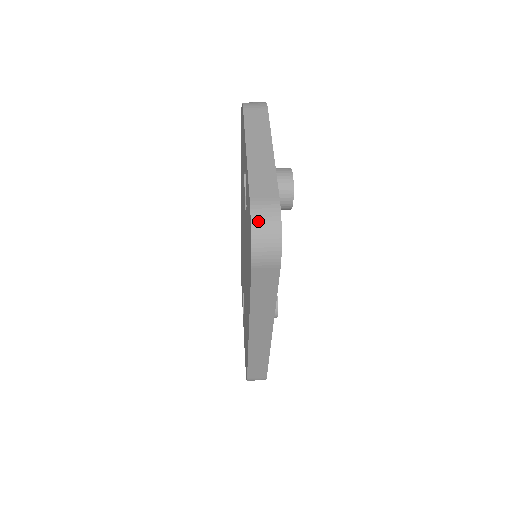
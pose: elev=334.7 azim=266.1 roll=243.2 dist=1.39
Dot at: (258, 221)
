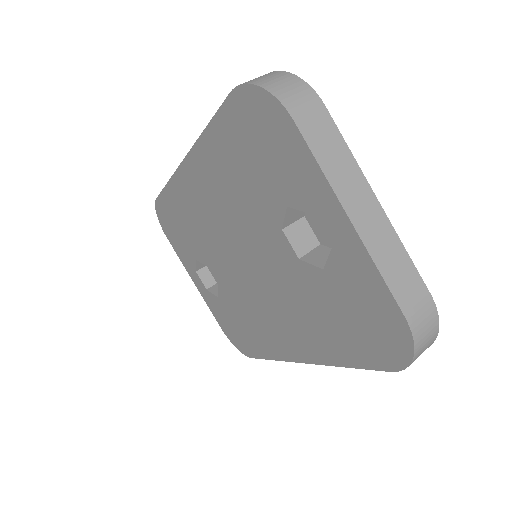
Dot at: (420, 340)
